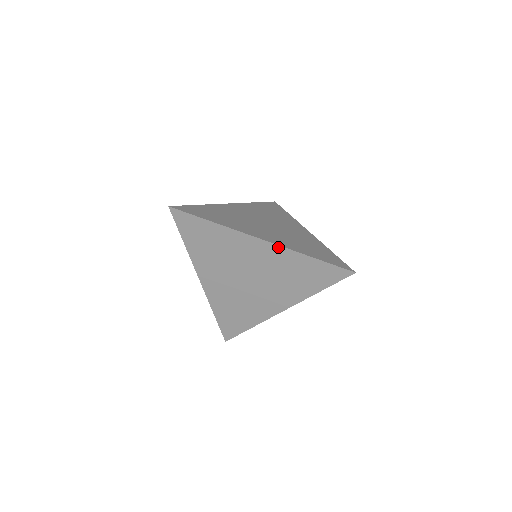
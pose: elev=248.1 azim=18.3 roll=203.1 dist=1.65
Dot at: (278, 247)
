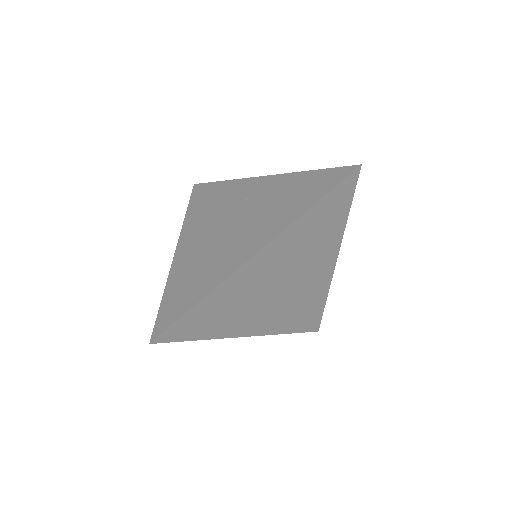
Dot at: (276, 240)
